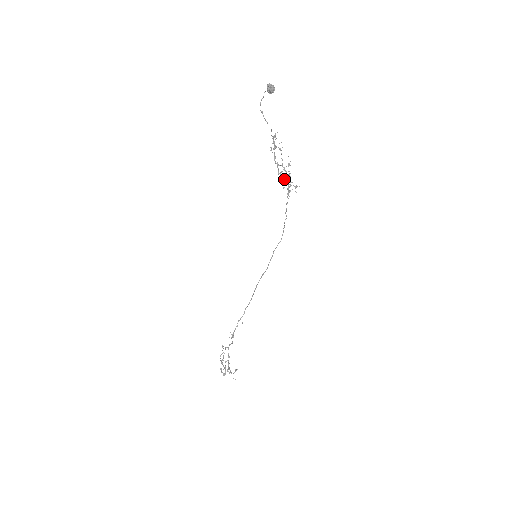
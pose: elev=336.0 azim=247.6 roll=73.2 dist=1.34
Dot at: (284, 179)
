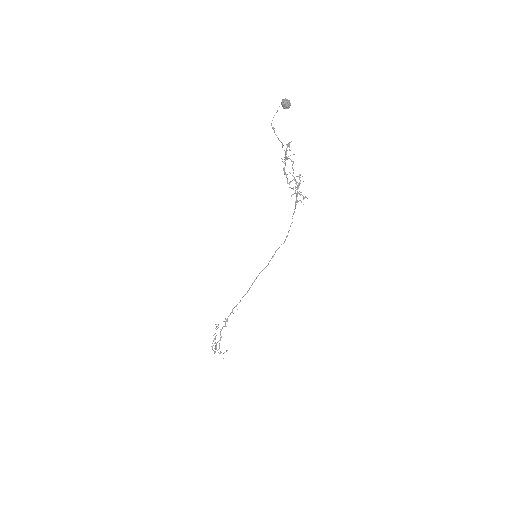
Dot at: occluded
